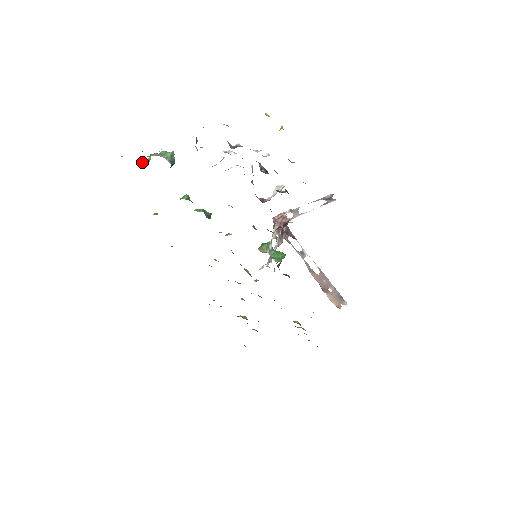
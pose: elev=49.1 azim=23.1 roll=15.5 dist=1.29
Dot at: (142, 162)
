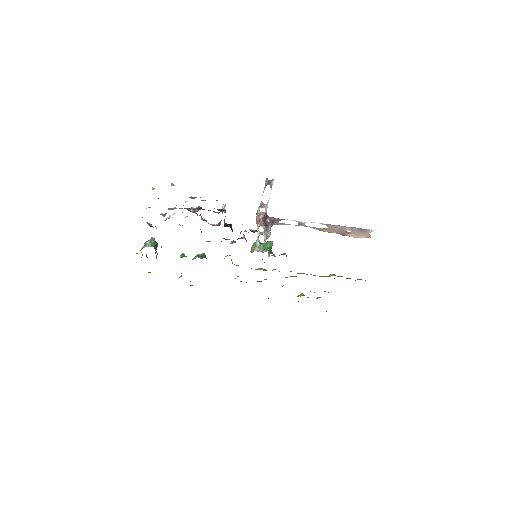
Dot at: (141, 257)
